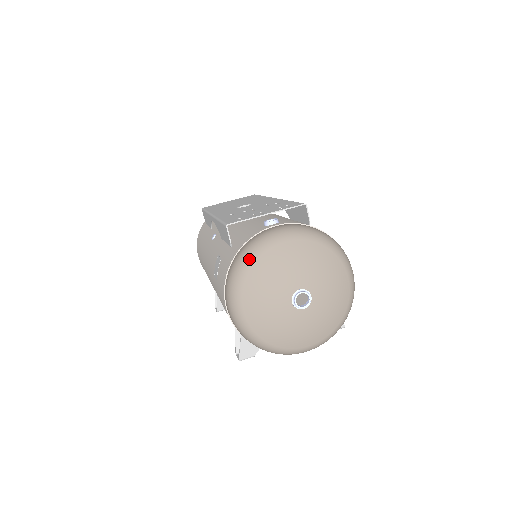
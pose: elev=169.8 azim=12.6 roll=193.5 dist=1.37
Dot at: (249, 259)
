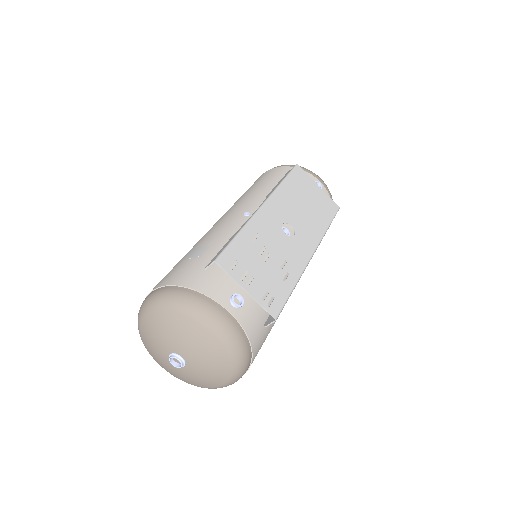
Dot at: (181, 308)
